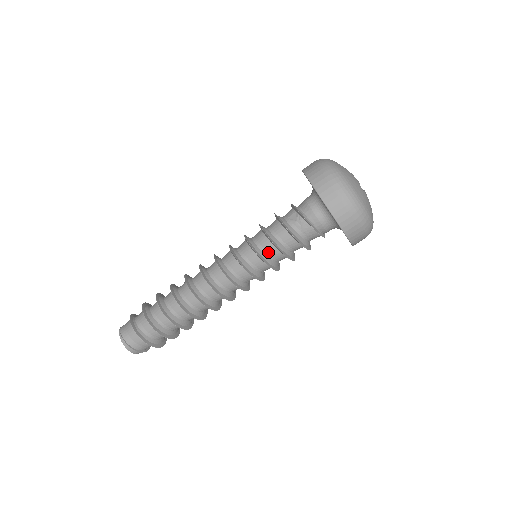
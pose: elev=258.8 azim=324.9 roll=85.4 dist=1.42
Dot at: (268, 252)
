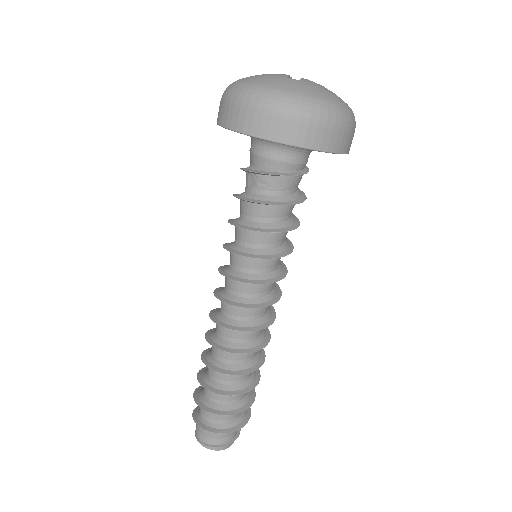
Dot at: (258, 243)
